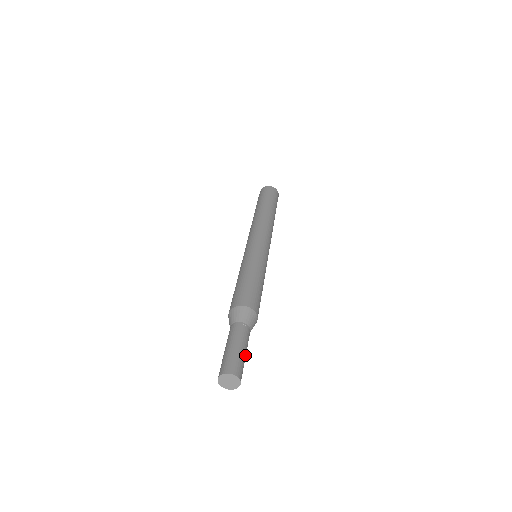
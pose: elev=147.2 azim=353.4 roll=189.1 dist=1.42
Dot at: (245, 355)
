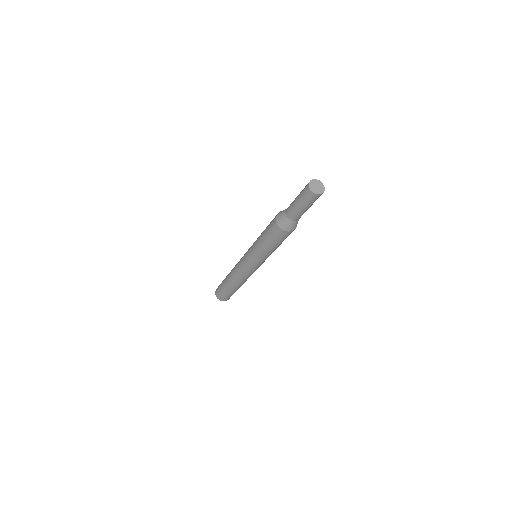
Dot at: occluded
